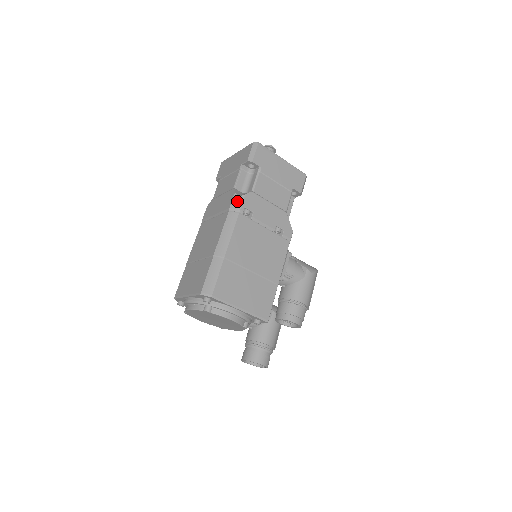
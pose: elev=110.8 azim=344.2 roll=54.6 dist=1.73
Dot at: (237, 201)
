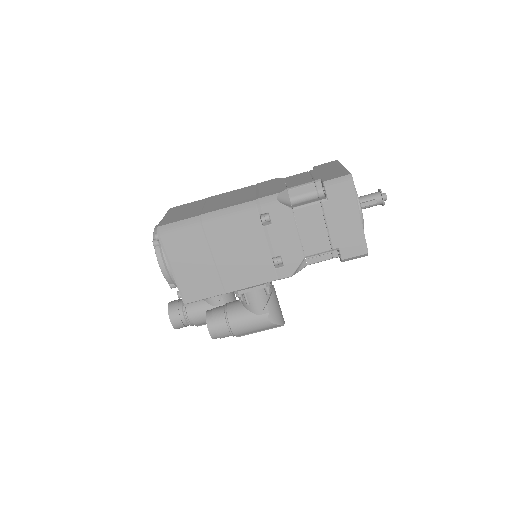
Dot at: (270, 201)
